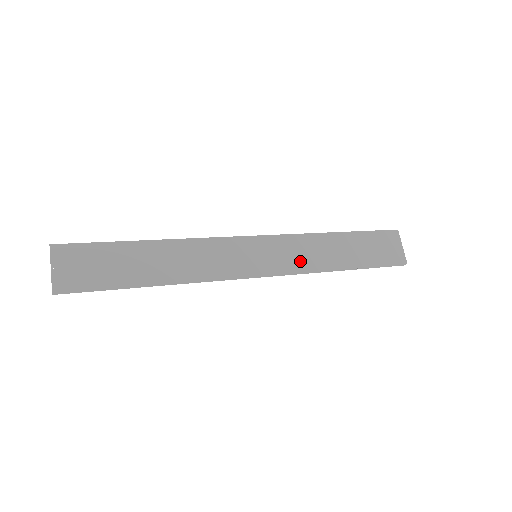
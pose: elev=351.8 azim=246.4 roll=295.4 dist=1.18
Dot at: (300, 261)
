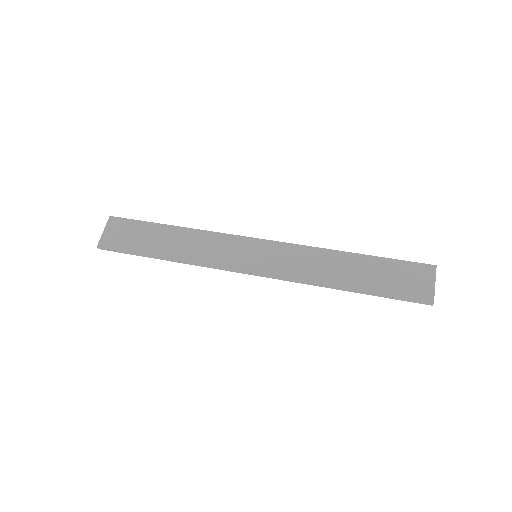
Dot at: (298, 270)
